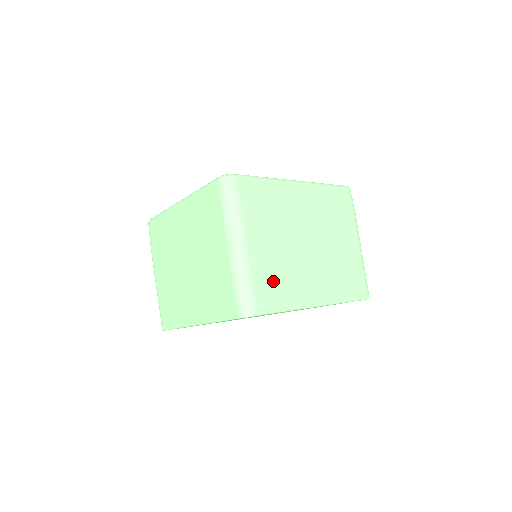
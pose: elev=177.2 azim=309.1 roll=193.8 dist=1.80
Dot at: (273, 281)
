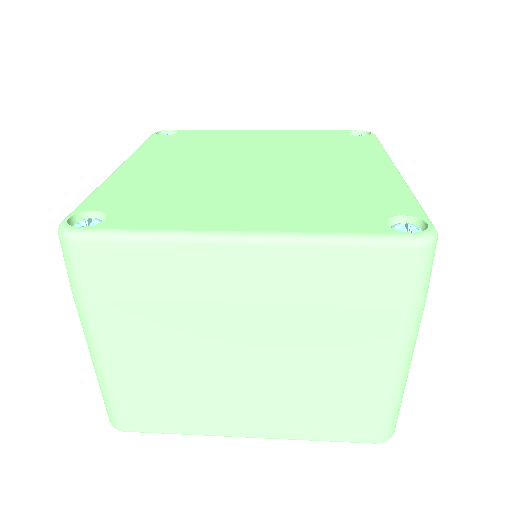
Dot at: occluded
